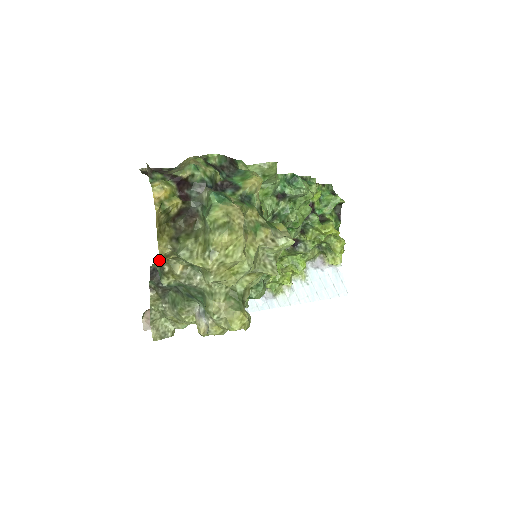
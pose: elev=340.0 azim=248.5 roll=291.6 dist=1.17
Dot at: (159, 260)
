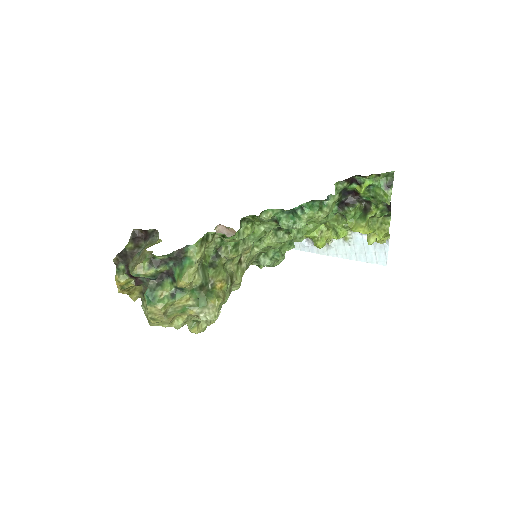
Dot at: occluded
